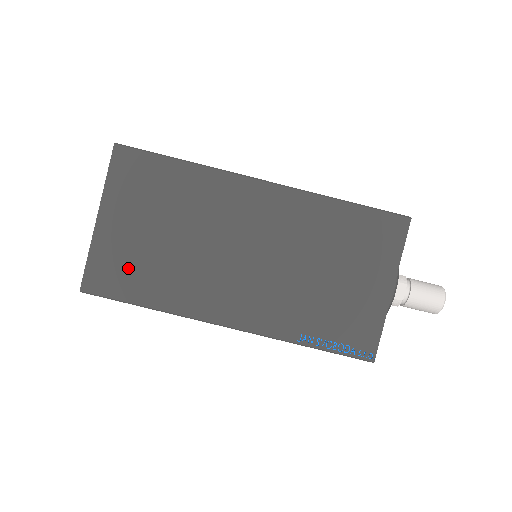
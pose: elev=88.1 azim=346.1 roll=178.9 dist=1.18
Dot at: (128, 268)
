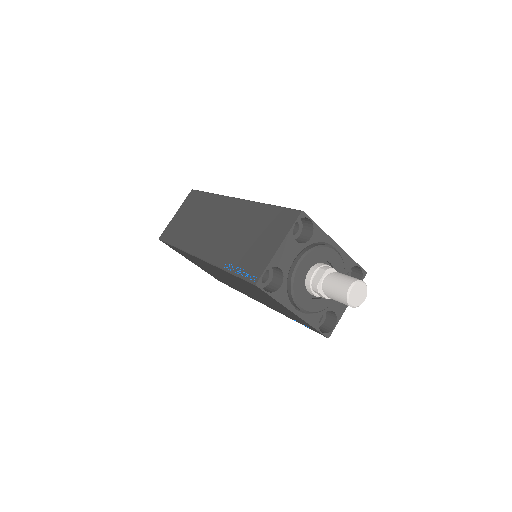
Dot at: (218, 278)
